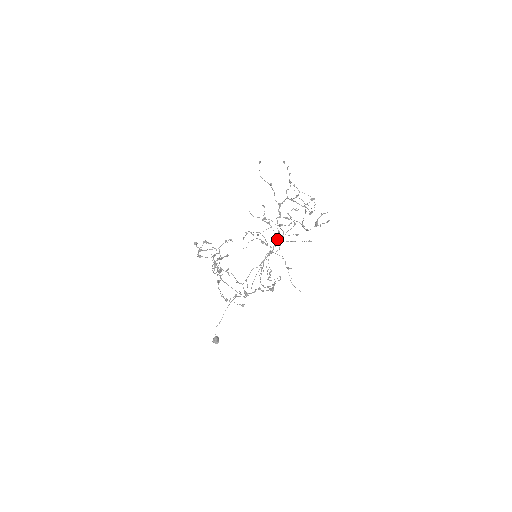
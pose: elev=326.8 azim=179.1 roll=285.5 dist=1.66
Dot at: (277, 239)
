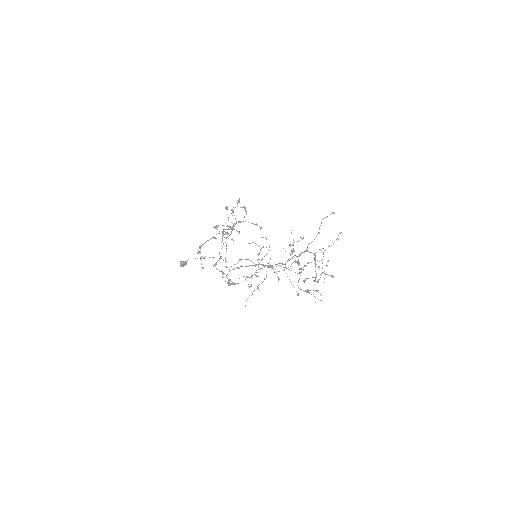
Dot at: occluded
